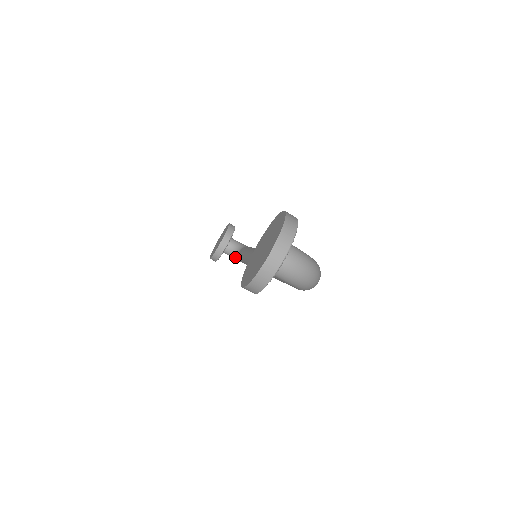
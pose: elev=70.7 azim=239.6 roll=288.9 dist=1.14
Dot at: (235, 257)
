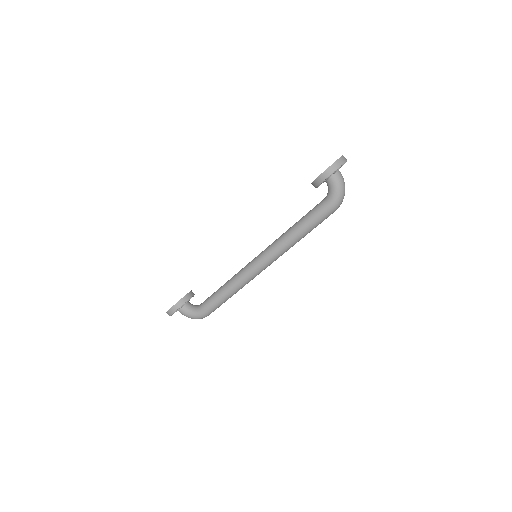
Dot at: (193, 311)
